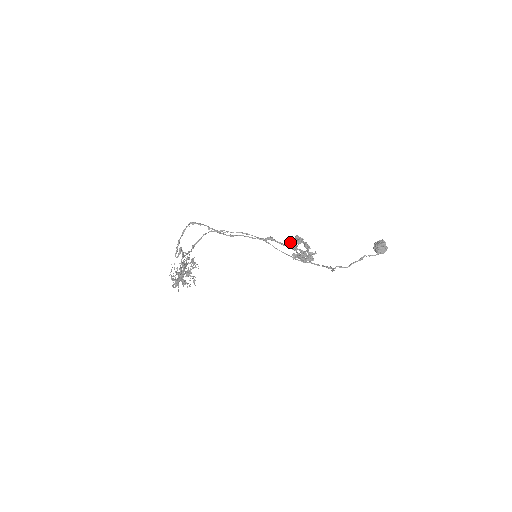
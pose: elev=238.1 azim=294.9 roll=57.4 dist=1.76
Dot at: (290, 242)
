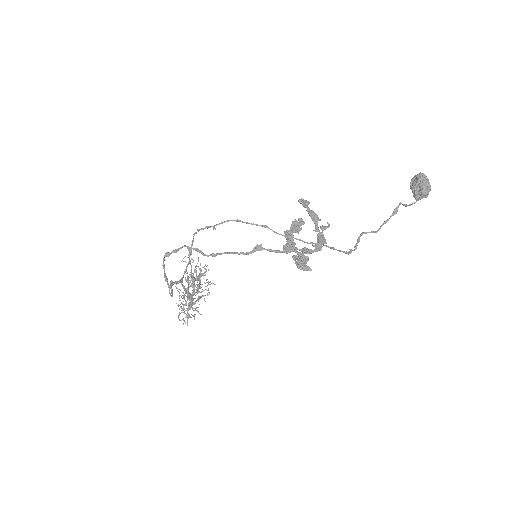
Dot at: occluded
